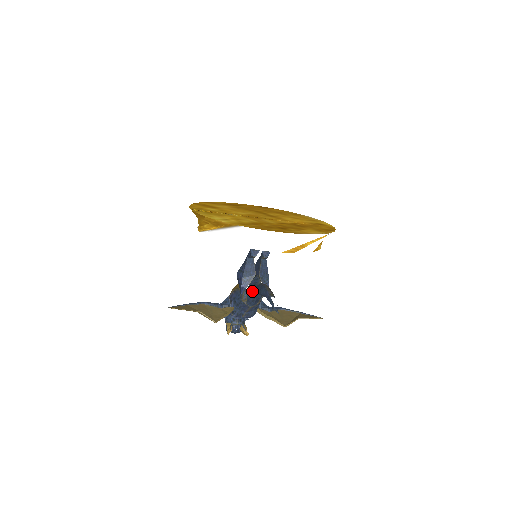
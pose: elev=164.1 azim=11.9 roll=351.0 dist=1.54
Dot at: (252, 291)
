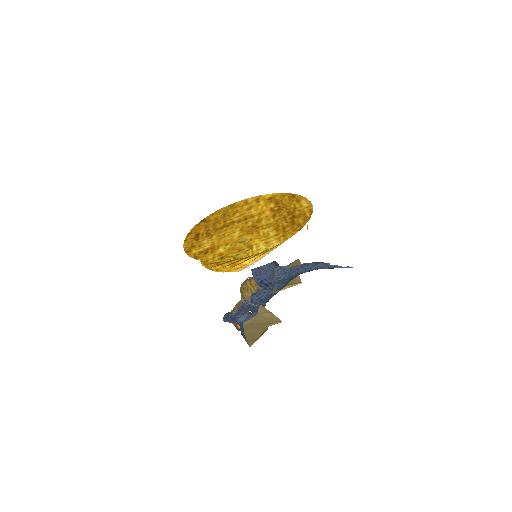
Dot at: (289, 278)
